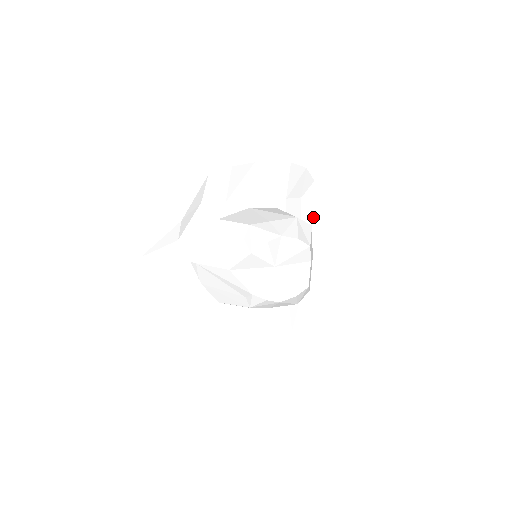
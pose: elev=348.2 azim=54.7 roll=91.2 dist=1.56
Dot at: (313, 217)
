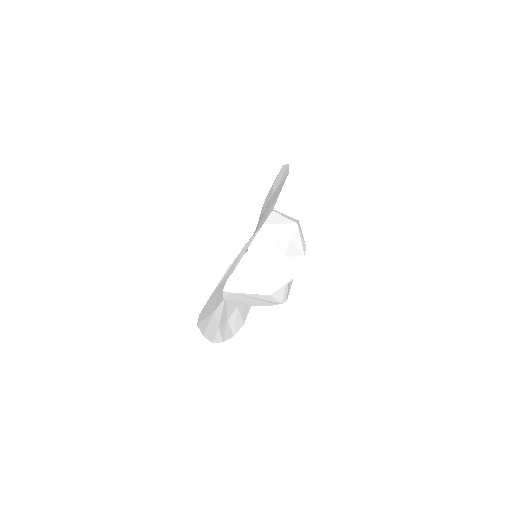
Dot at: occluded
